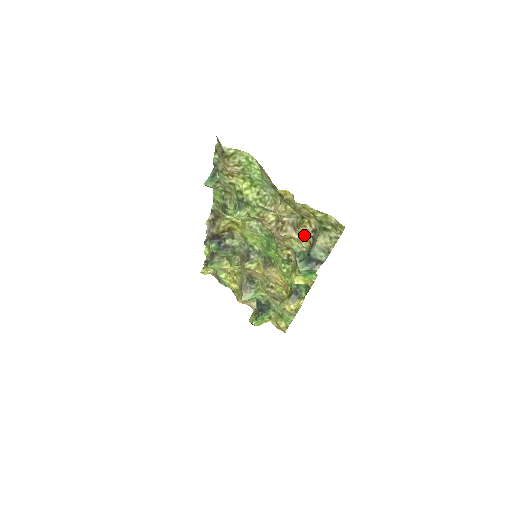
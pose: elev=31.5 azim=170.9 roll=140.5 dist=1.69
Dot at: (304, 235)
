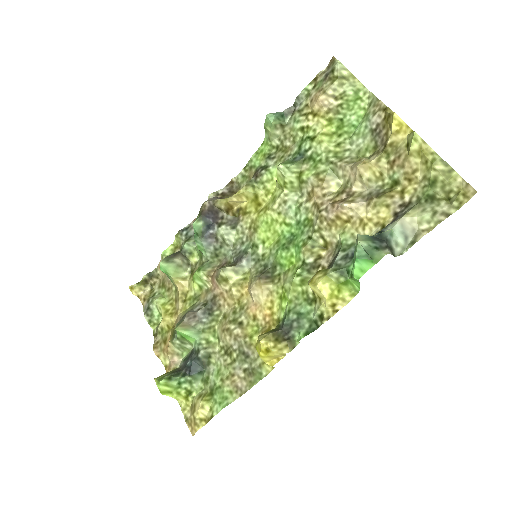
Dot at: (381, 211)
